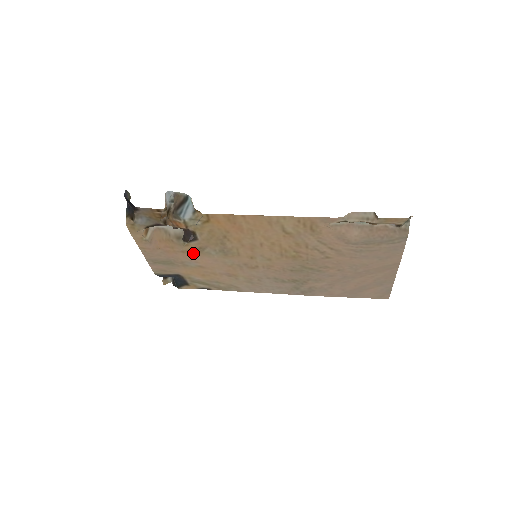
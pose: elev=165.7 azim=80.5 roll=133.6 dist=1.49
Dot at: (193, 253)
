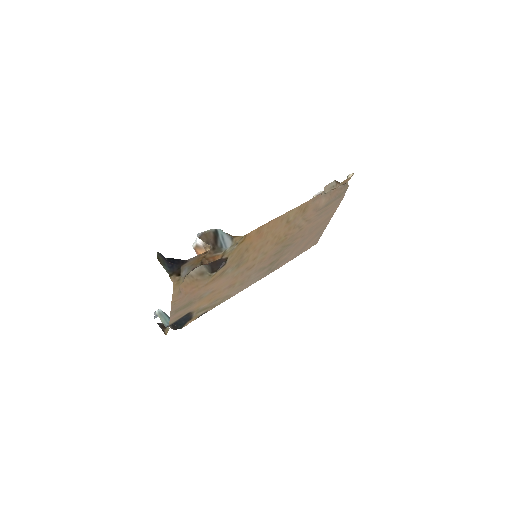
Dot at: (214, 281)
